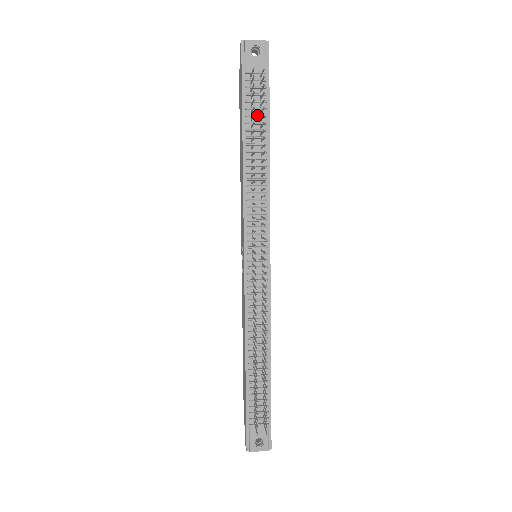
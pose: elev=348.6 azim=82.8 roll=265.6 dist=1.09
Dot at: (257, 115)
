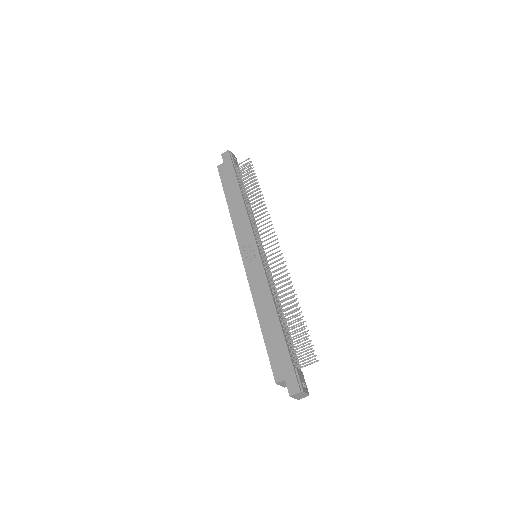
Dot at: (242, 183)
